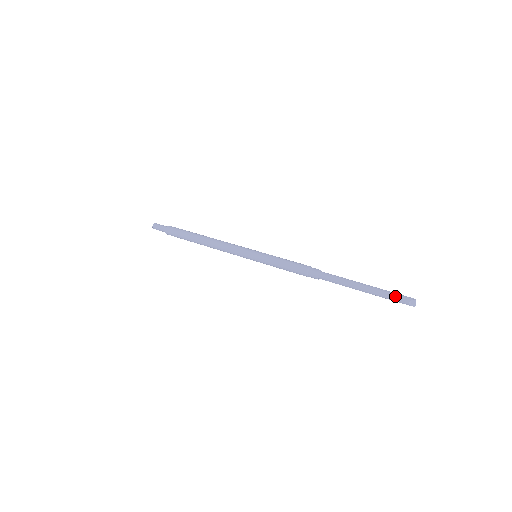
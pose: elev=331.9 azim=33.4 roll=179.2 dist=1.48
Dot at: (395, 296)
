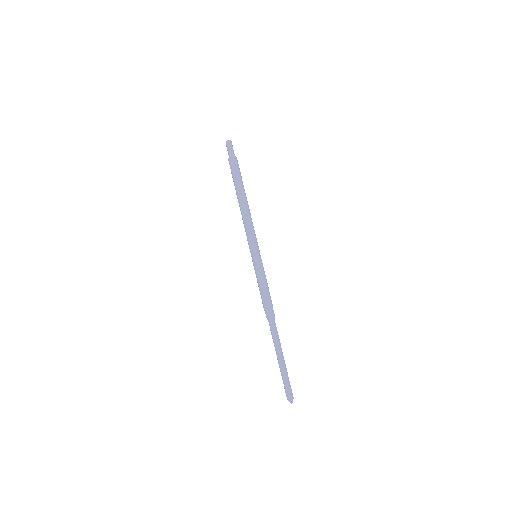
Dot at: (286, 387)
